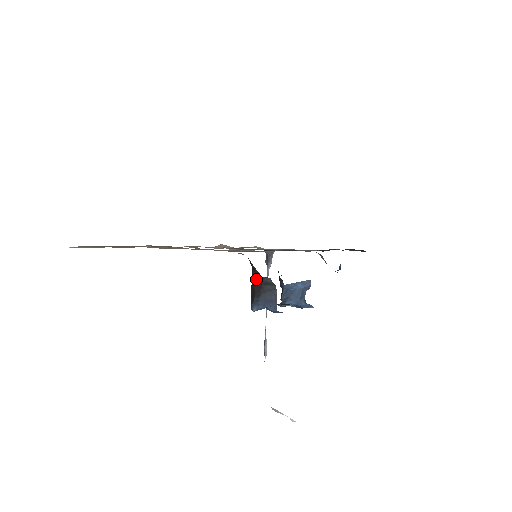
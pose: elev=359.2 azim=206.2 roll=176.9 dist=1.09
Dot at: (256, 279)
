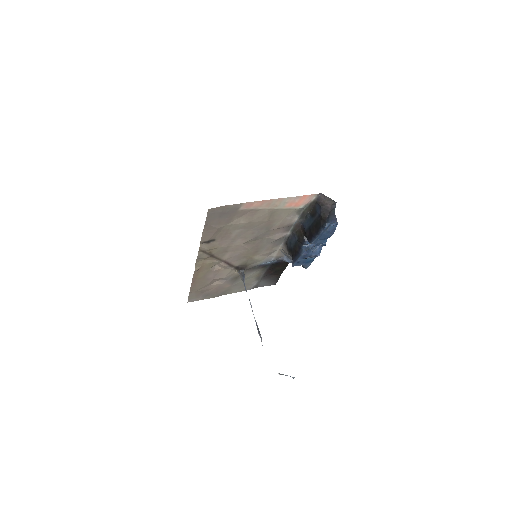
Dot at: (325, 210)
